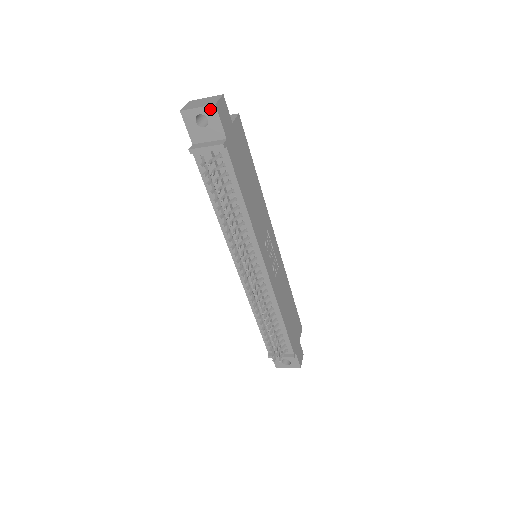
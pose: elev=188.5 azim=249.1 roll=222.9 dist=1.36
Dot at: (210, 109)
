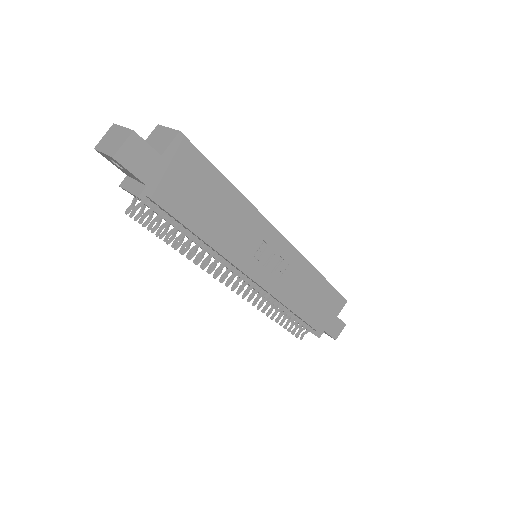
Dot at: (113, 159)
